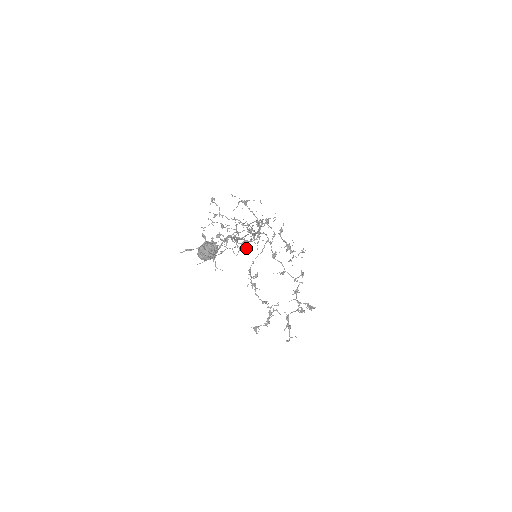
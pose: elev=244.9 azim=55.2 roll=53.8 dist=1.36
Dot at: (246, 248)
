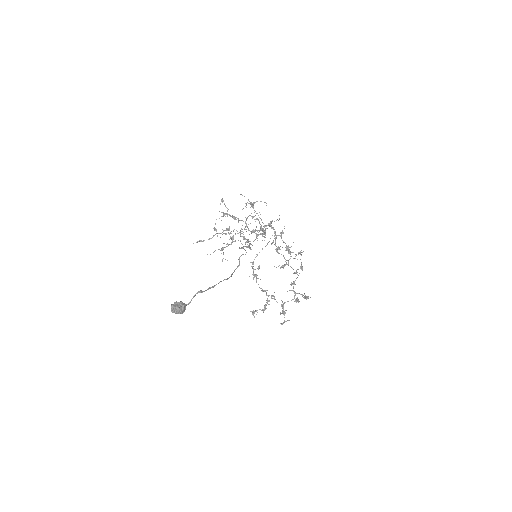
Dot at: occluded
